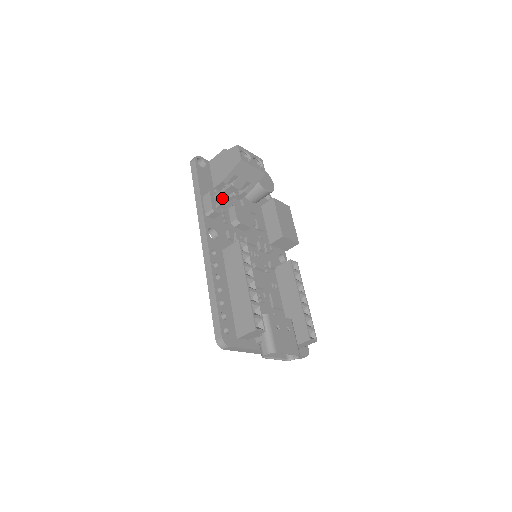
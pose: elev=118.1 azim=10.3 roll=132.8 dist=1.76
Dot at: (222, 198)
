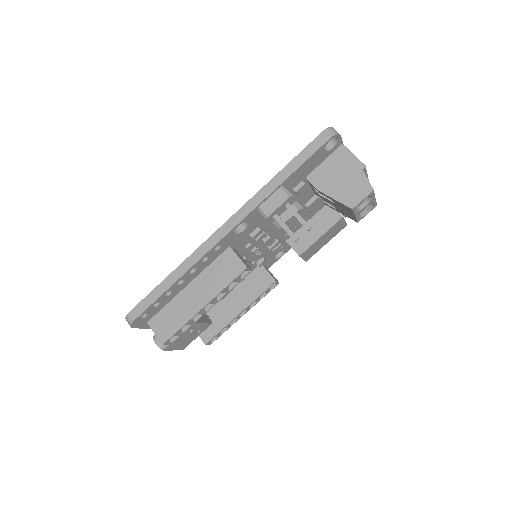
Dot at: (298, 194)
